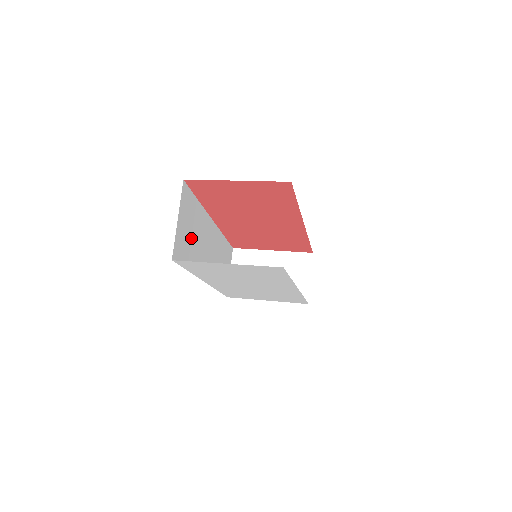
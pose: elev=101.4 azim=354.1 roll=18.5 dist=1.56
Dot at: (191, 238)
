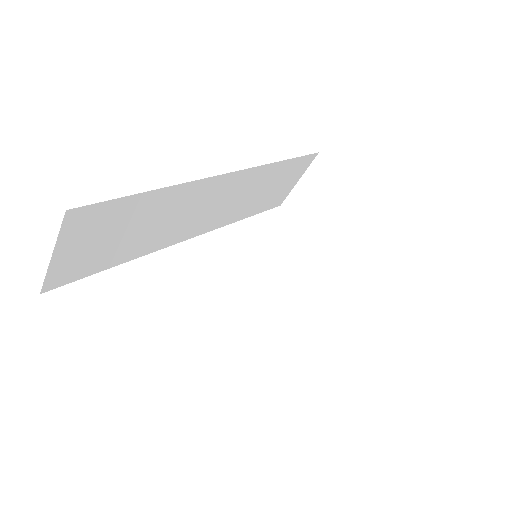
Dot at: (122, 237)
